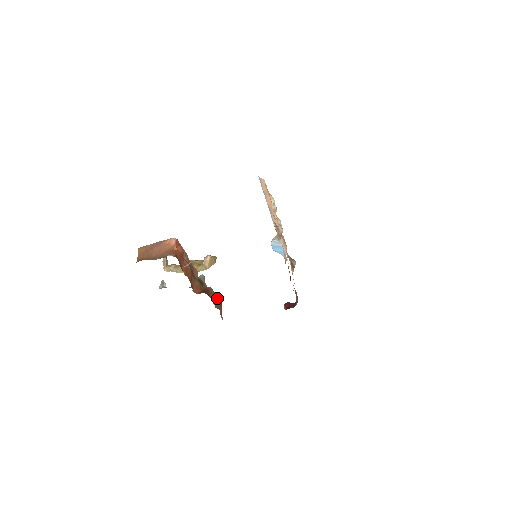
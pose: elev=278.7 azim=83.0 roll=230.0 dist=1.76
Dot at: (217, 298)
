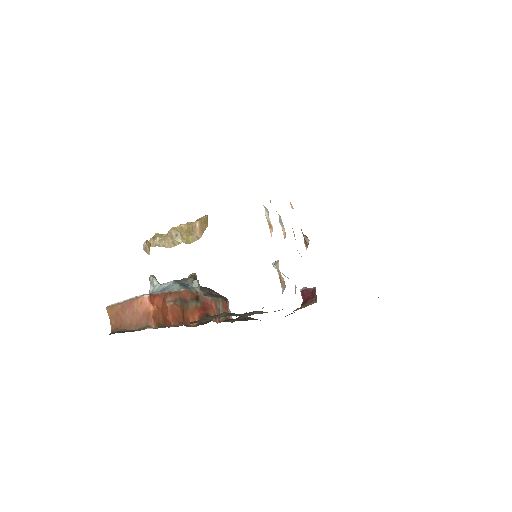
Dot at: (220, 301)
